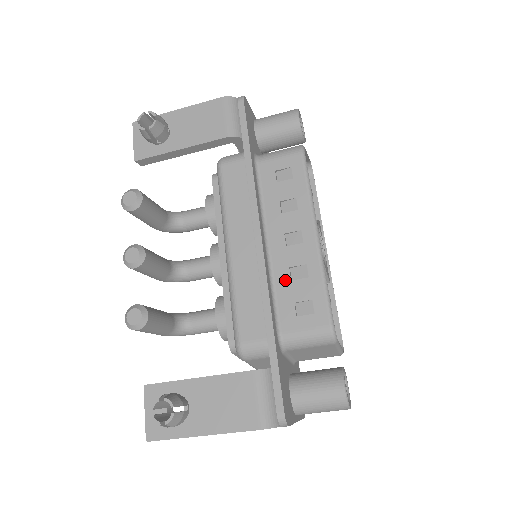
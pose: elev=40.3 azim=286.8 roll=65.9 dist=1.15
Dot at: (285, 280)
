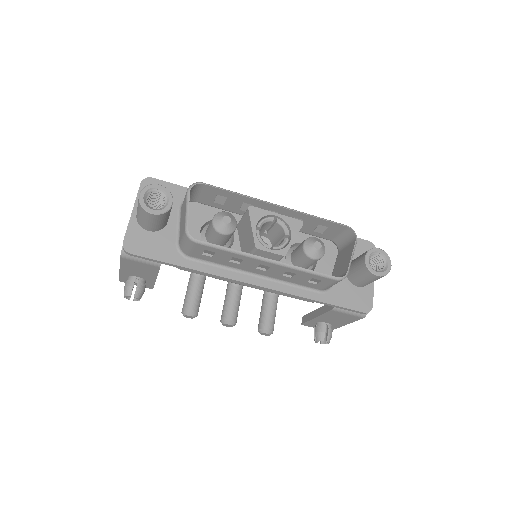
Dot at: (289, 279)
